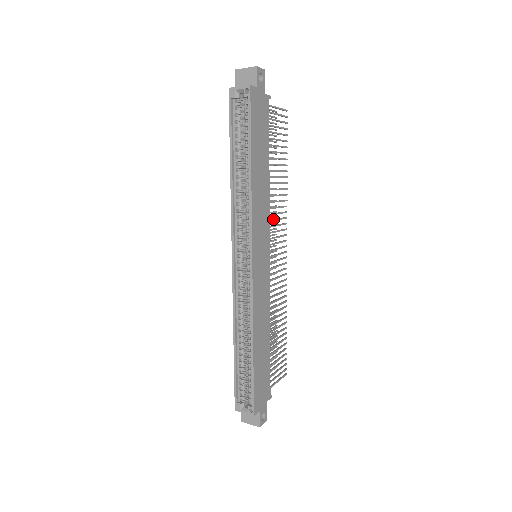
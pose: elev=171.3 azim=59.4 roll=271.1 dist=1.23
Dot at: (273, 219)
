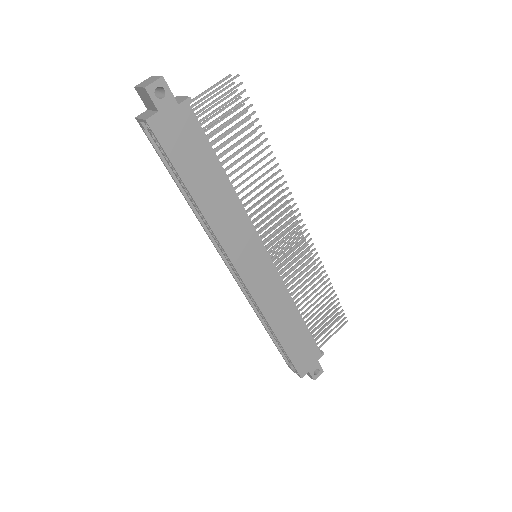
Dot at: (264, 213)
